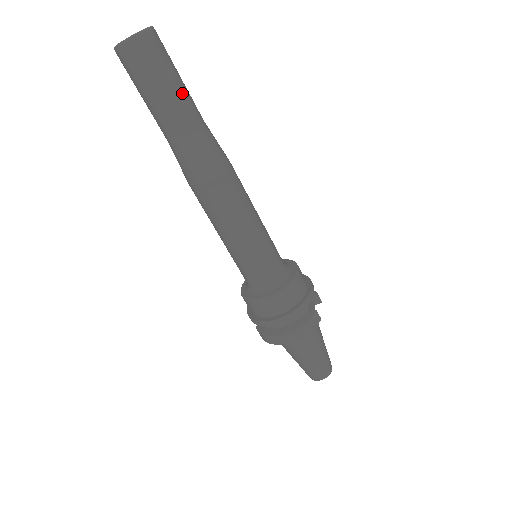
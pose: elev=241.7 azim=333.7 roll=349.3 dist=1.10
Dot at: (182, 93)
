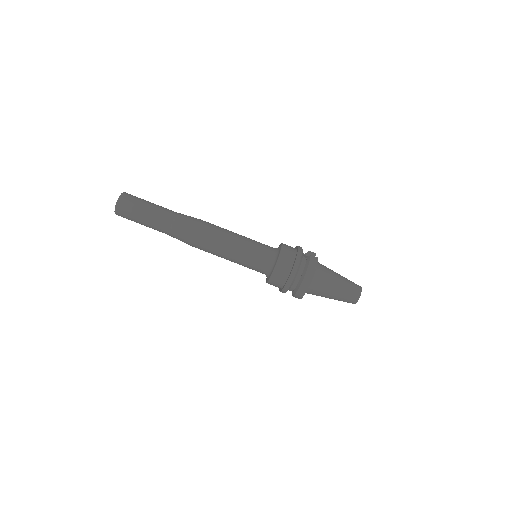
Dot at: (155, 206)
